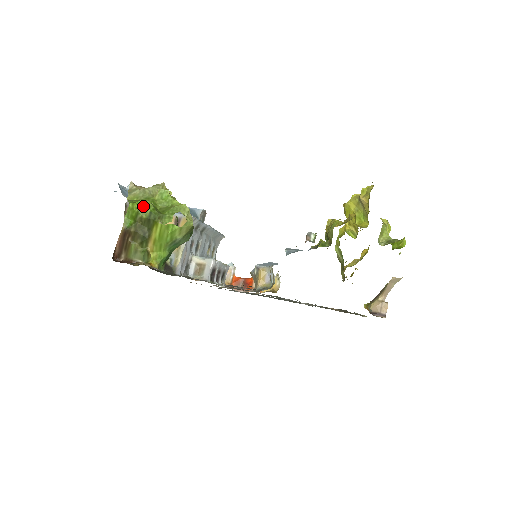
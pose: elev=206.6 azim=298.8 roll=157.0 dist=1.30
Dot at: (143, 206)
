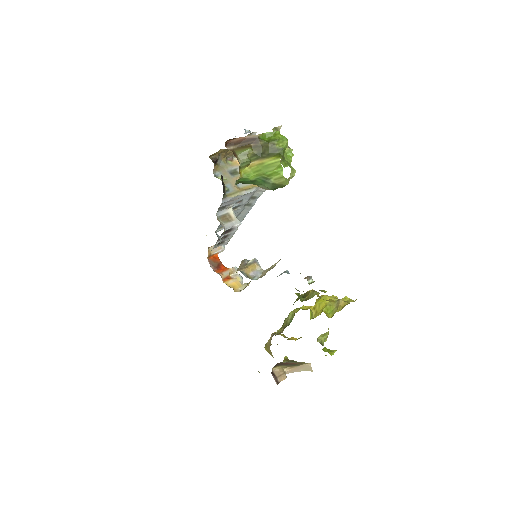
Dot at: (283, 141)
